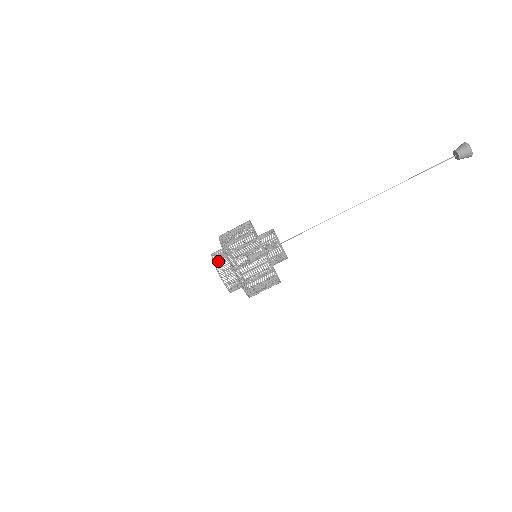
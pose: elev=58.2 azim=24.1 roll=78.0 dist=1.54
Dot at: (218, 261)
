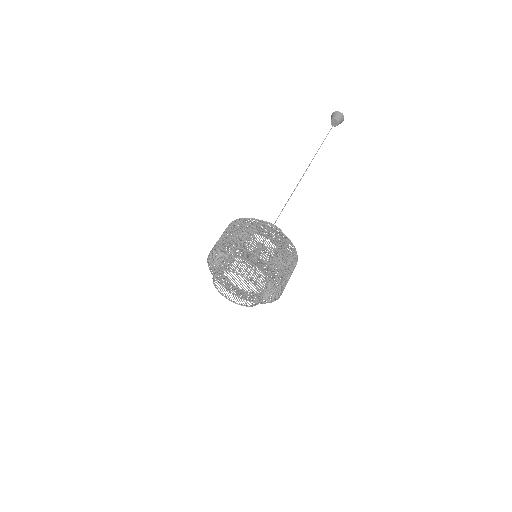
Dot at: (226, 297)
